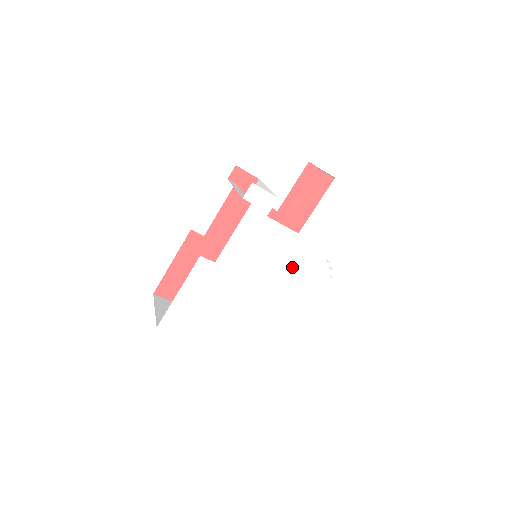
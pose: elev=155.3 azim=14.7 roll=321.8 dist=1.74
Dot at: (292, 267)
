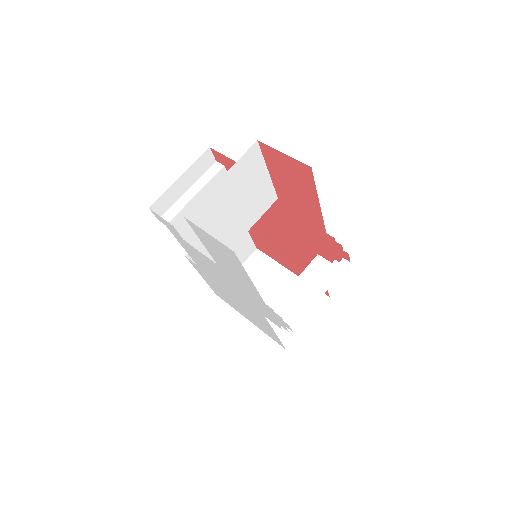
Dot at: (245, 294)
